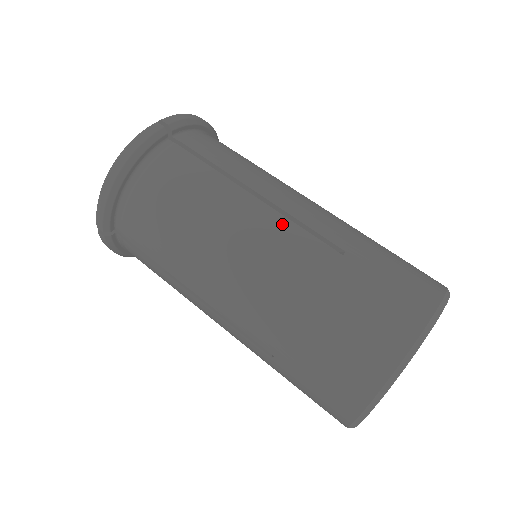
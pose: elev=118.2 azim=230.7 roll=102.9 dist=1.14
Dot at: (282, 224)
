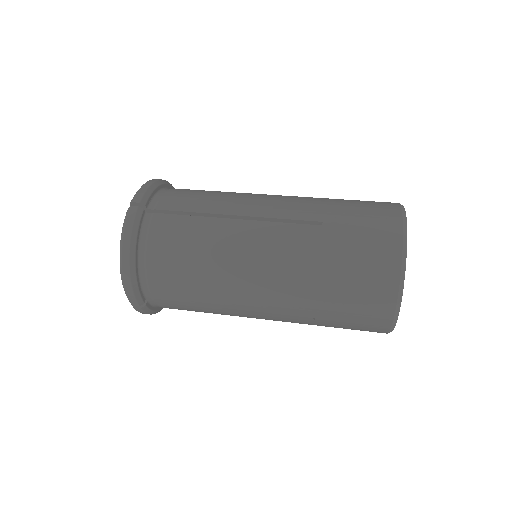
Dot at: (269, 228)
